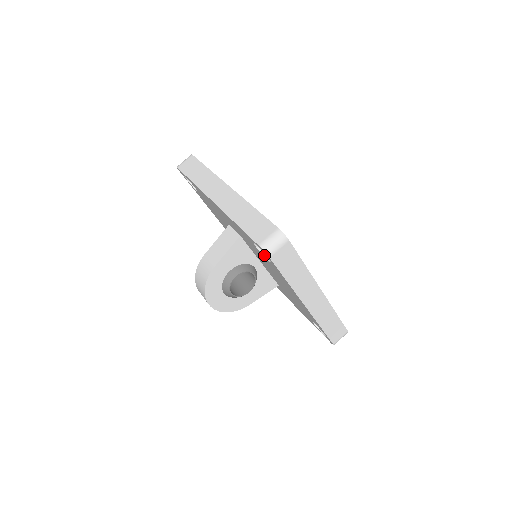
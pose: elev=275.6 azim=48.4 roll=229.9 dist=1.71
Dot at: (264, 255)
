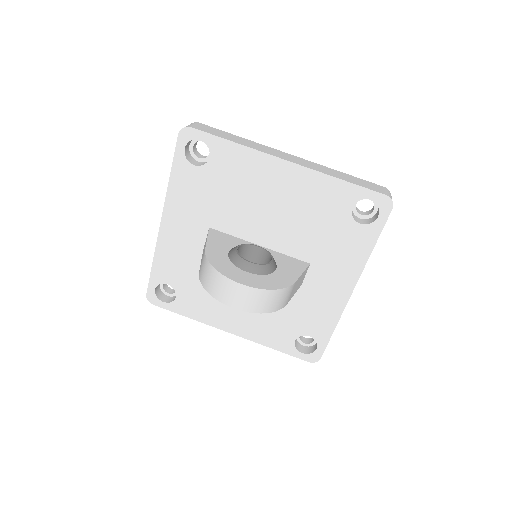
Dot at: (206, 162)
